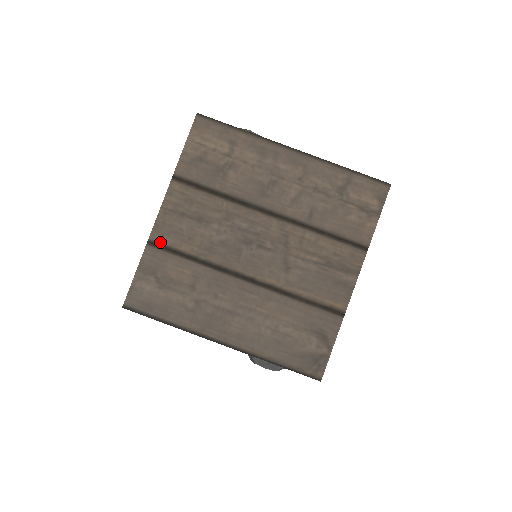
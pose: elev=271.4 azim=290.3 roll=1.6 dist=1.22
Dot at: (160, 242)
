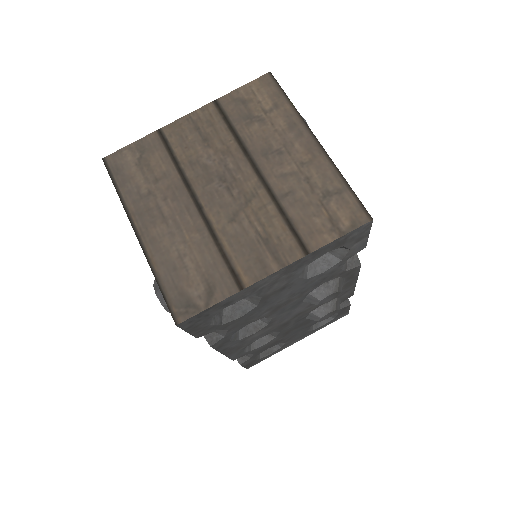
Dot at: (166, 135)
